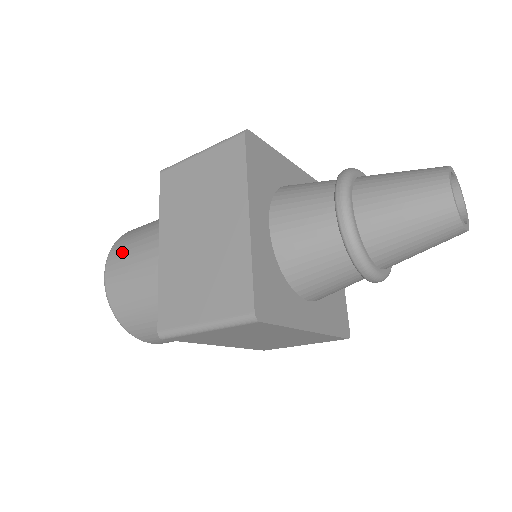
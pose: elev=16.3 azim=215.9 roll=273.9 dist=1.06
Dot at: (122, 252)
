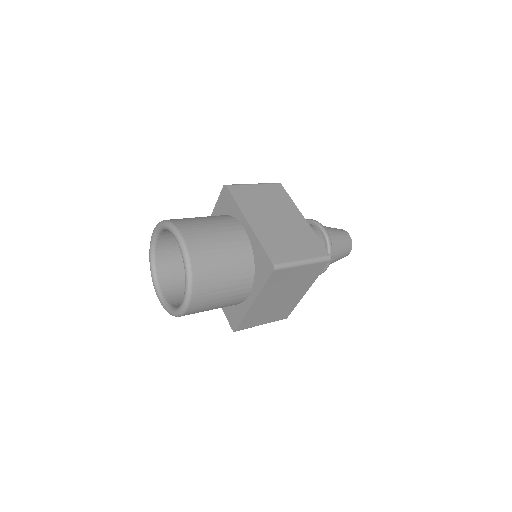
Dot at: (194, 225)
